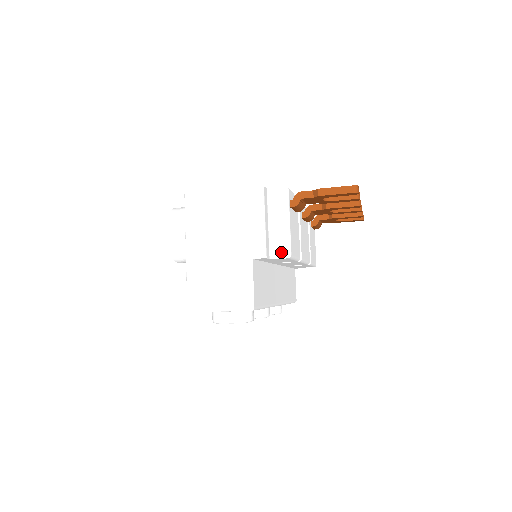
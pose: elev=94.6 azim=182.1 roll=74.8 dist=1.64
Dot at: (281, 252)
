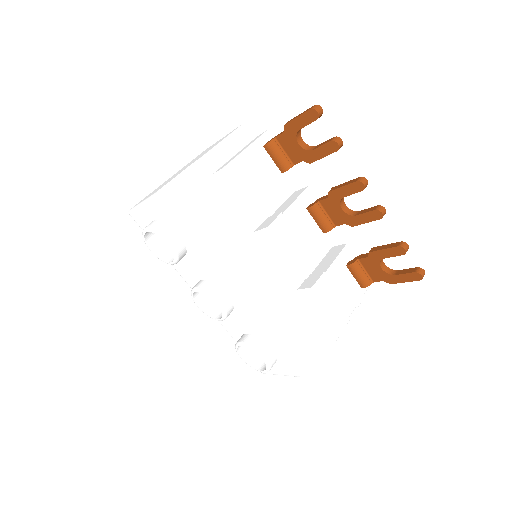
Dot at: (222, 167)
